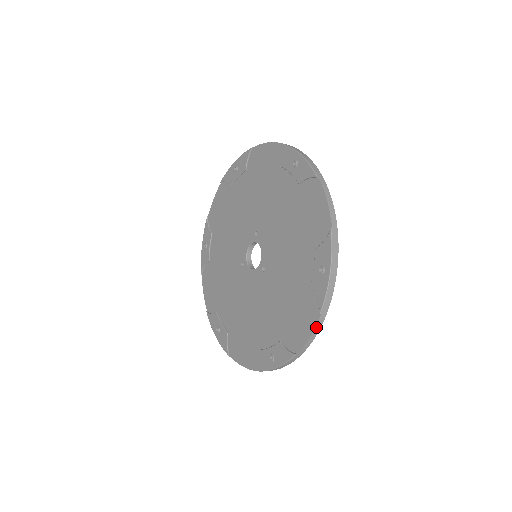
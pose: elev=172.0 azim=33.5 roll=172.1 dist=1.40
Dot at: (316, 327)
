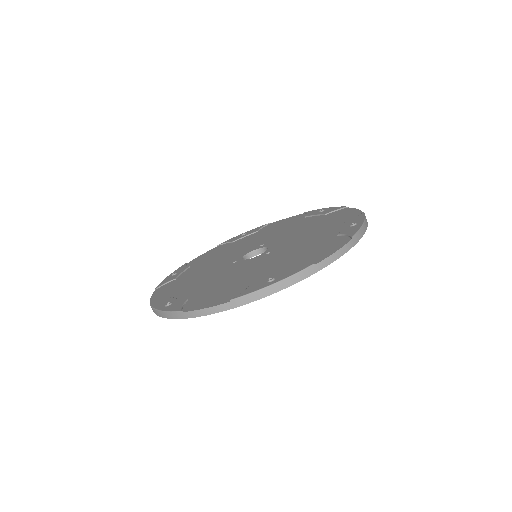
Dot at: (344, 247)
